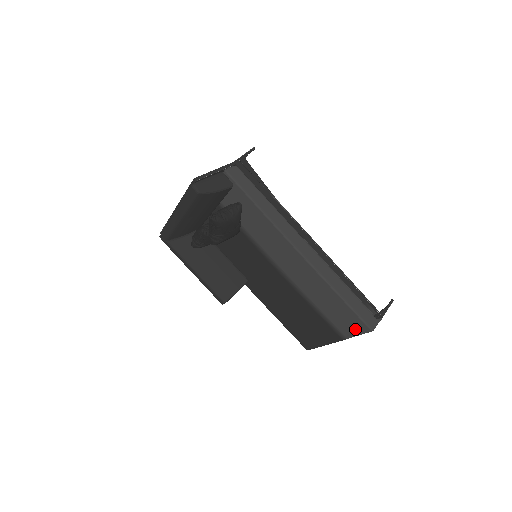
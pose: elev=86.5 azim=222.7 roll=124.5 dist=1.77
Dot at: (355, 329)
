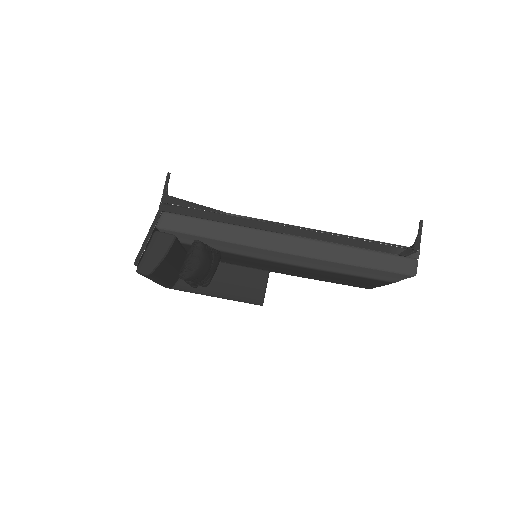
Dot at: (397, 278)
